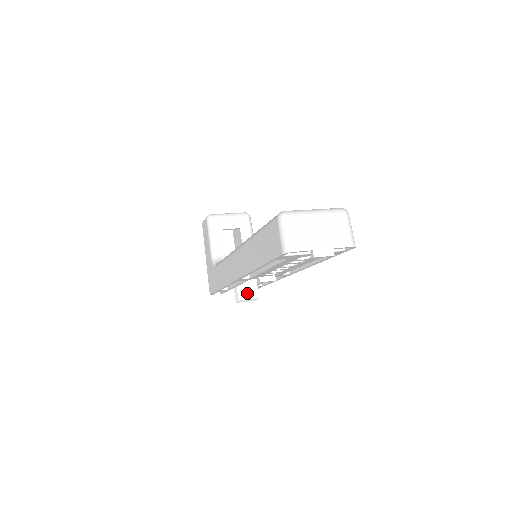
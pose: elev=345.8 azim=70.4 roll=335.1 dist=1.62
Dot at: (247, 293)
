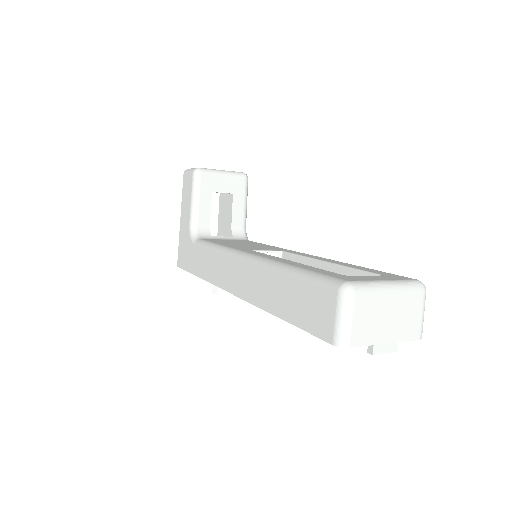
Dot at: occluded
